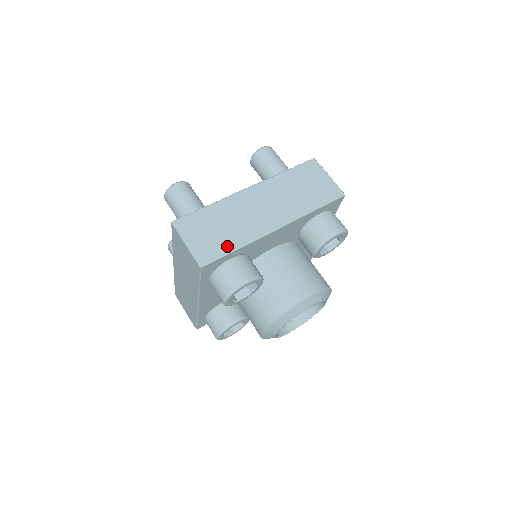
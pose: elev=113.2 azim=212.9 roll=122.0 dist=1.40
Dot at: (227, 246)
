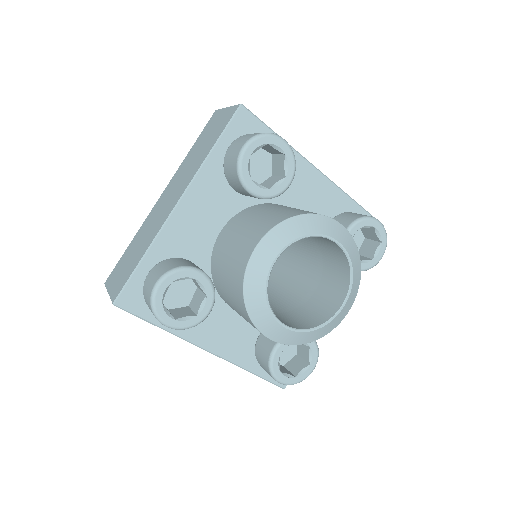
Dot at: occluded
